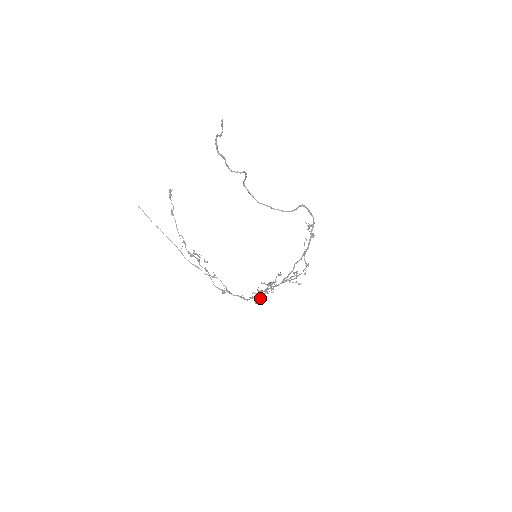
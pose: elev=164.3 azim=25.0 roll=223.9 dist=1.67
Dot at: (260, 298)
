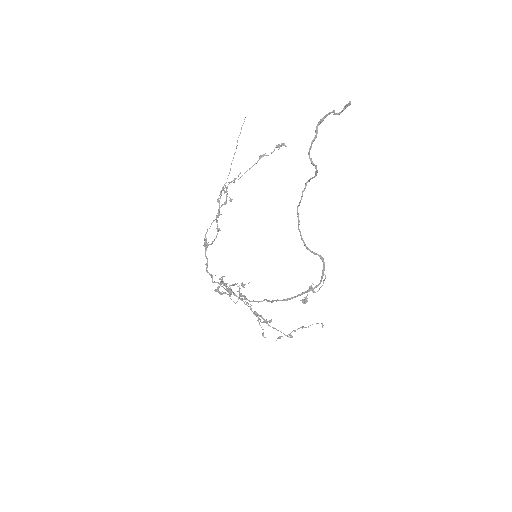
Dot at: occluded
